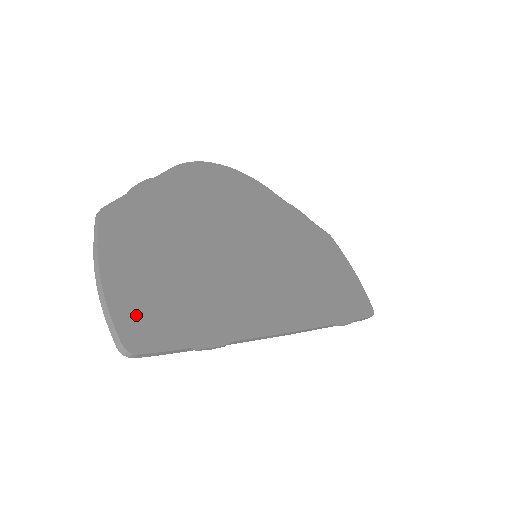
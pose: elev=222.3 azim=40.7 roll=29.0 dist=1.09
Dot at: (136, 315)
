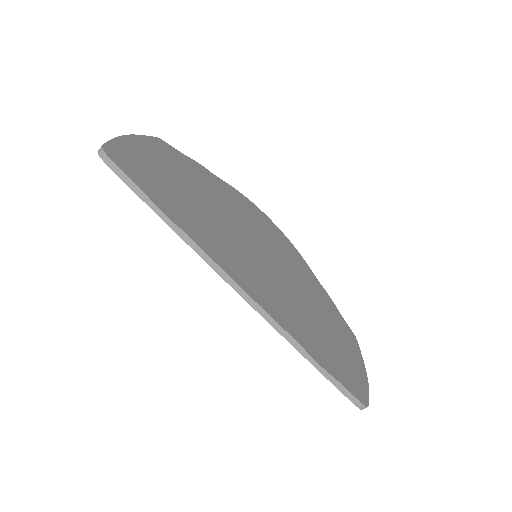
Dot at: (127, 155)
